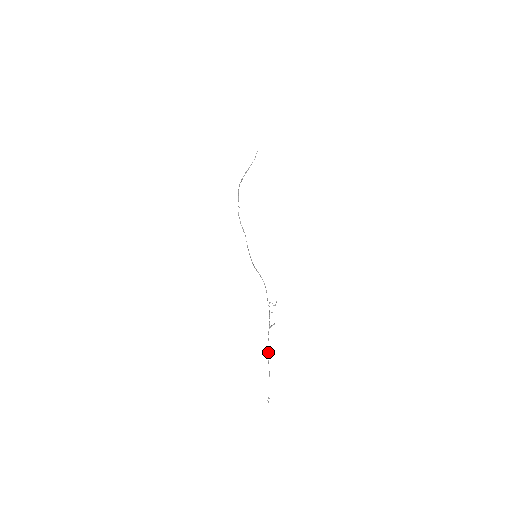
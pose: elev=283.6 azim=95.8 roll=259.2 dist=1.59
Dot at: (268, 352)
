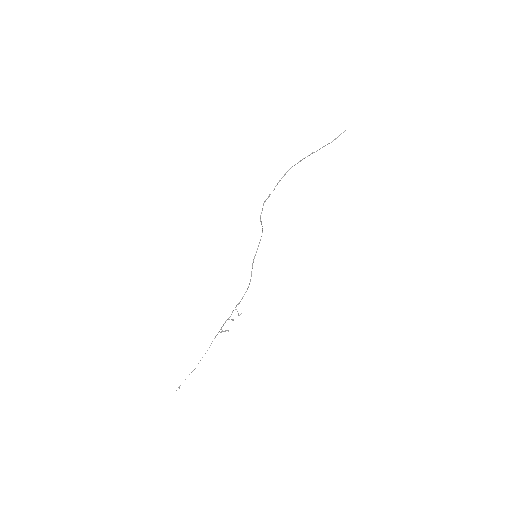
Dot at: (207, 350)
